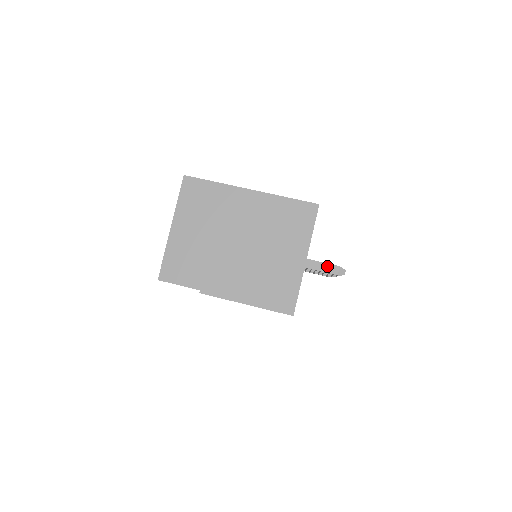
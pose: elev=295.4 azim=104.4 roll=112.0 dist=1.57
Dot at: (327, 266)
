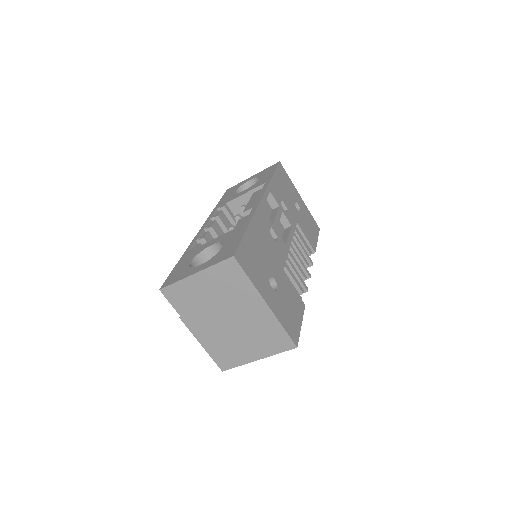
Dot at: occluded
